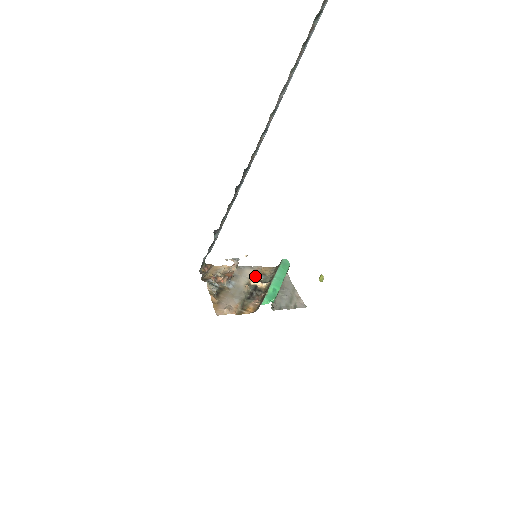
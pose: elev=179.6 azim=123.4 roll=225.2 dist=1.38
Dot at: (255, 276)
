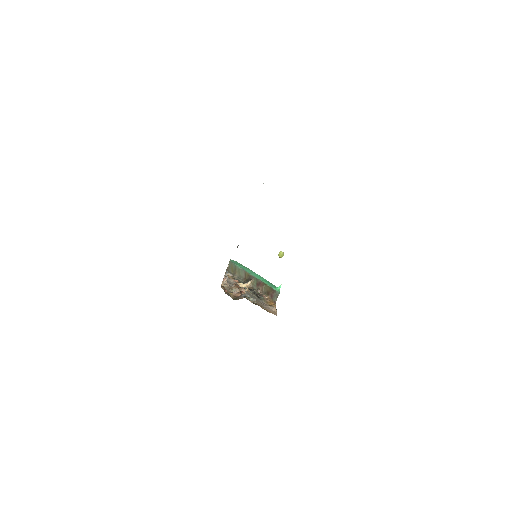
Dot at: (236, 282)
